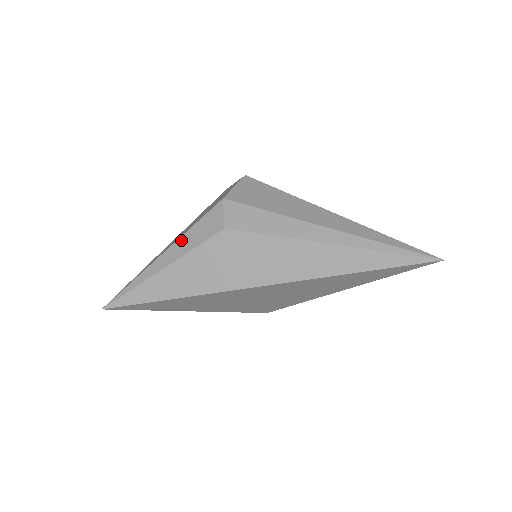
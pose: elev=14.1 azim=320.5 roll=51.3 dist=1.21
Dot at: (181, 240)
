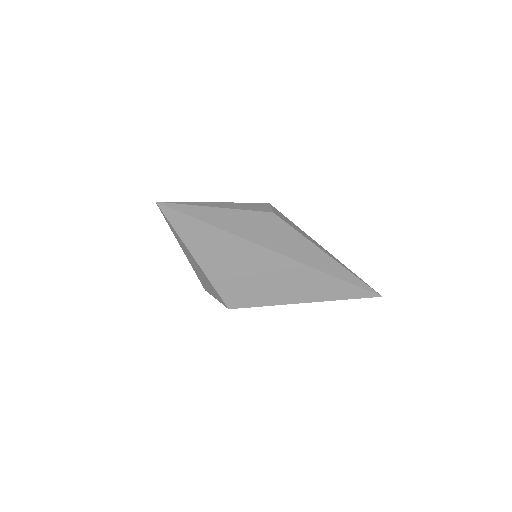
Dot at: (237, 203)
